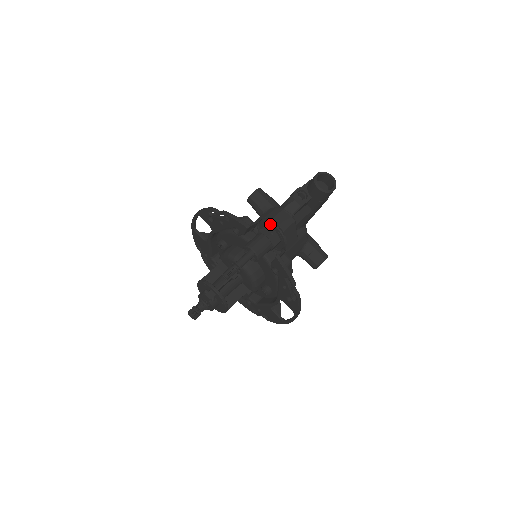
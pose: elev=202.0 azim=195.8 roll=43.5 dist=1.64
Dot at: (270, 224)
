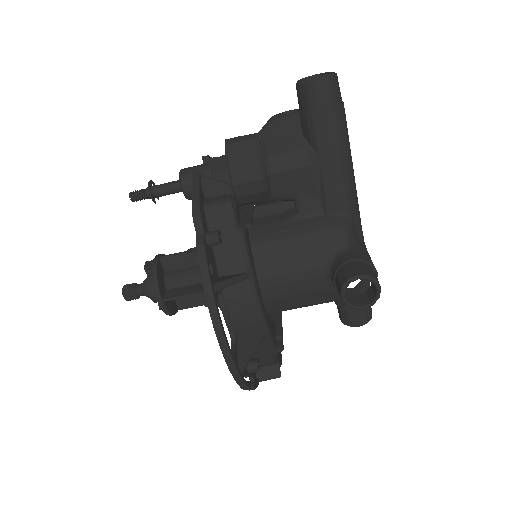
Dot at: occluded
